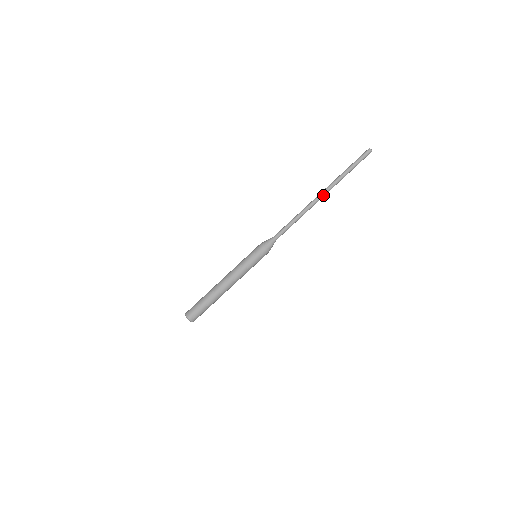
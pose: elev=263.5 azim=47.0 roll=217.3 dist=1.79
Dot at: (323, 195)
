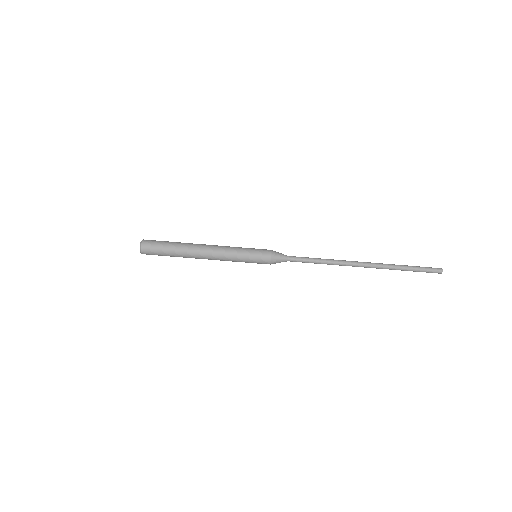
Dot at: (365, 266)
